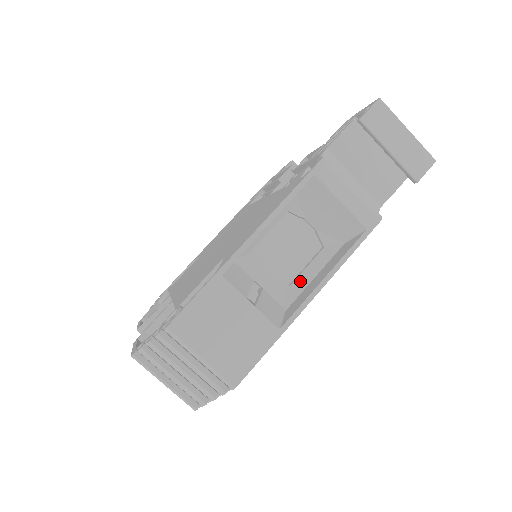
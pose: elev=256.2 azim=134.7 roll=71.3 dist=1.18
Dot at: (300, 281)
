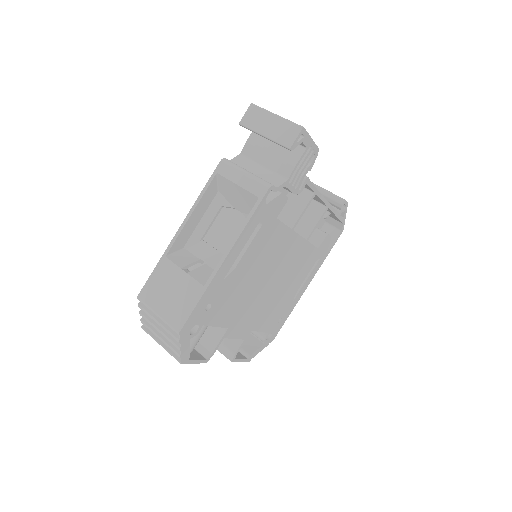
Dot at: occluded
